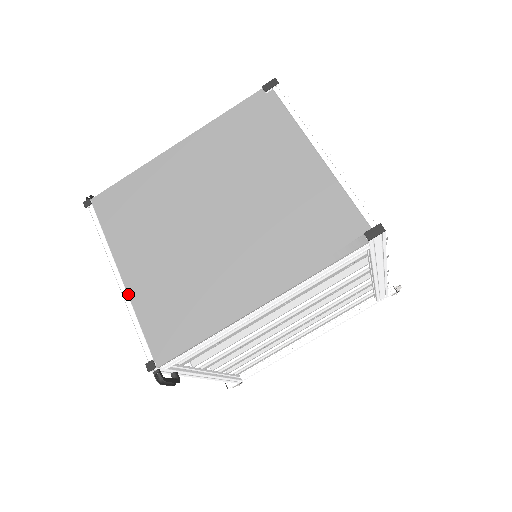
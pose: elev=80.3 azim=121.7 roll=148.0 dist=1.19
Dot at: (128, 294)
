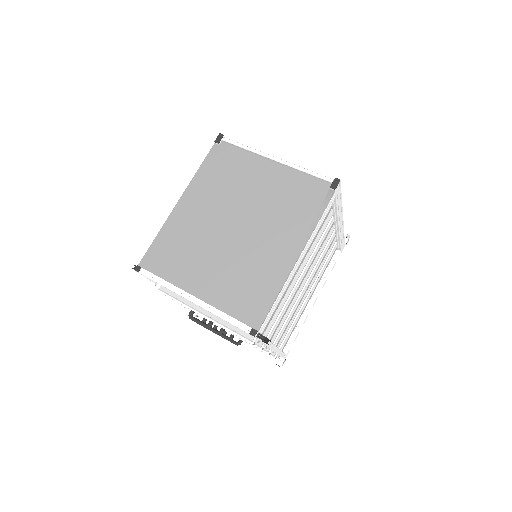
Dot at: (207, 304)
